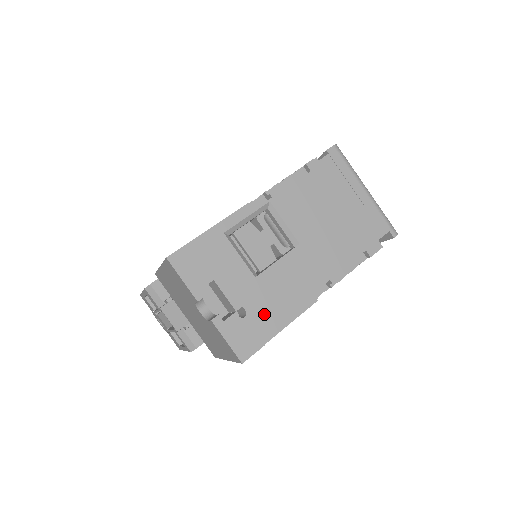
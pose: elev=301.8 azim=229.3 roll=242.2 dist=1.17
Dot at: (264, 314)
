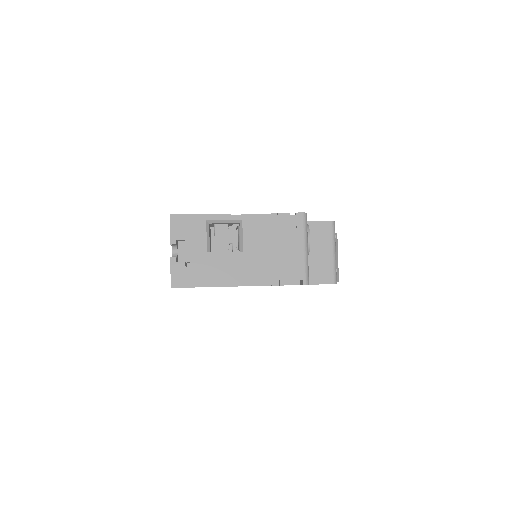
Dot at: (198, 273)
